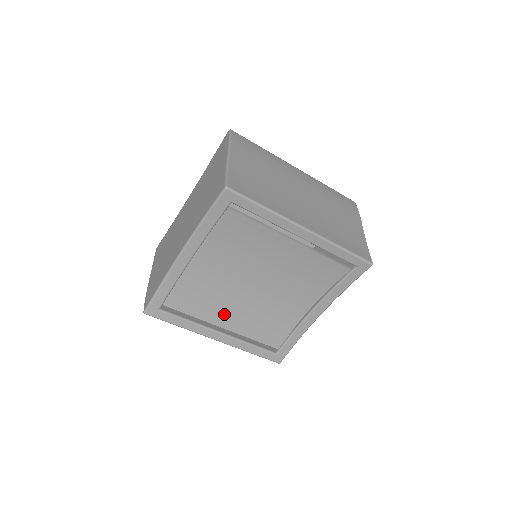
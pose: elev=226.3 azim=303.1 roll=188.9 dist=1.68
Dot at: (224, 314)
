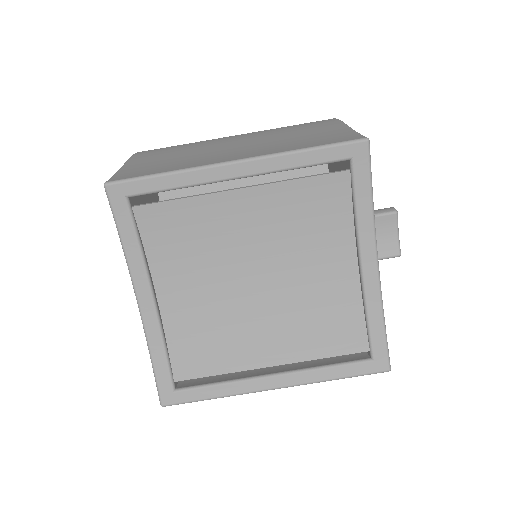
Dot at: (256, 347)
